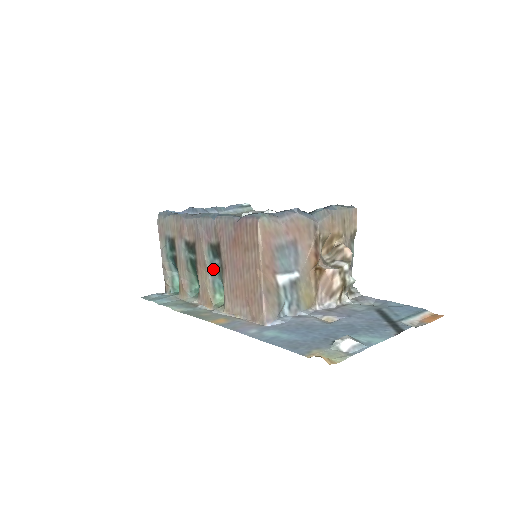
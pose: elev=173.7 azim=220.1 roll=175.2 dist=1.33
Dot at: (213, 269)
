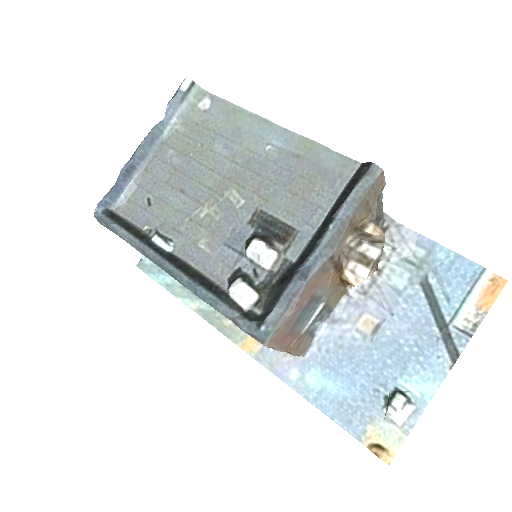
Dot at: occluded
